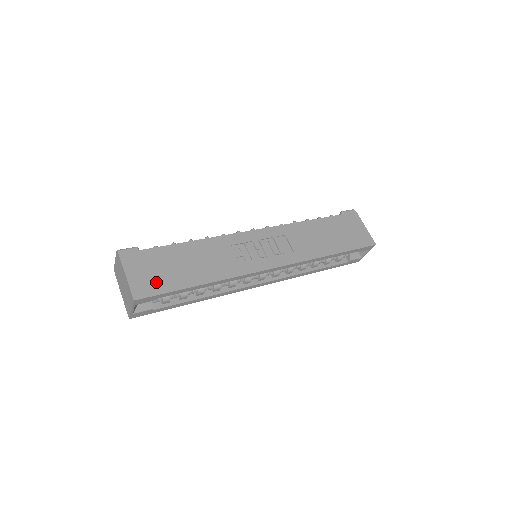
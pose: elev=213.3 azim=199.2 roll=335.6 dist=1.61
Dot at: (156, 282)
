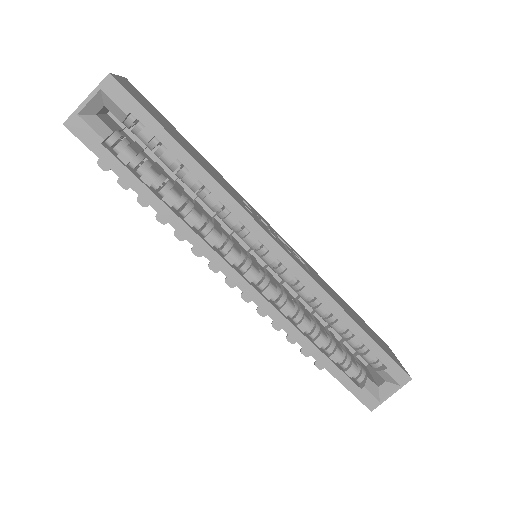
Dot at: (146, 106)
